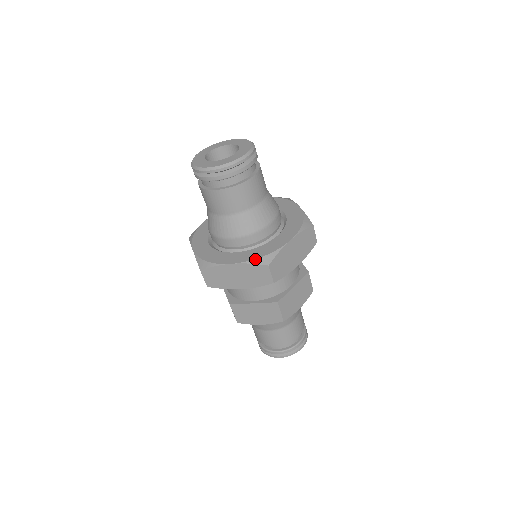
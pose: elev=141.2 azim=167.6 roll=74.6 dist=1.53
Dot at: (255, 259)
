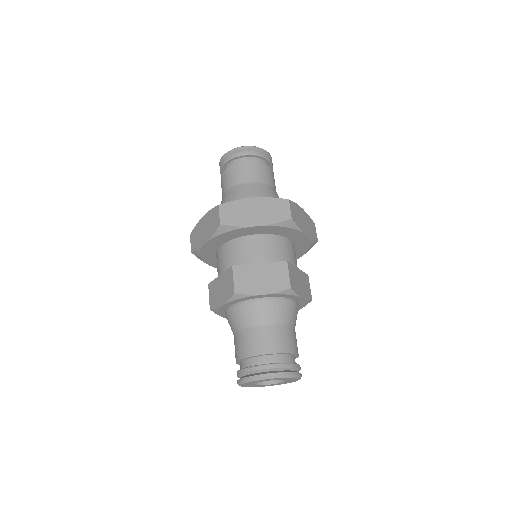
Dot at: occluded
